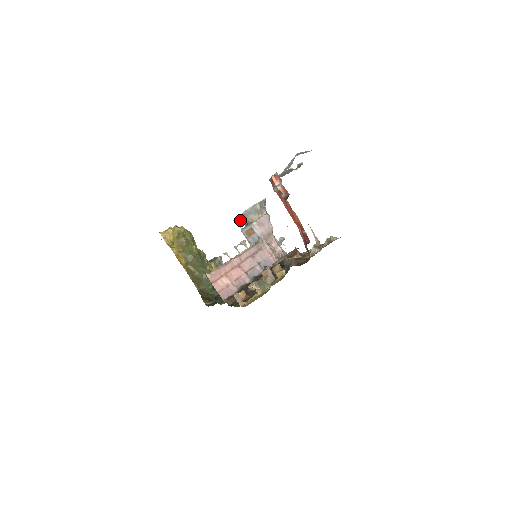
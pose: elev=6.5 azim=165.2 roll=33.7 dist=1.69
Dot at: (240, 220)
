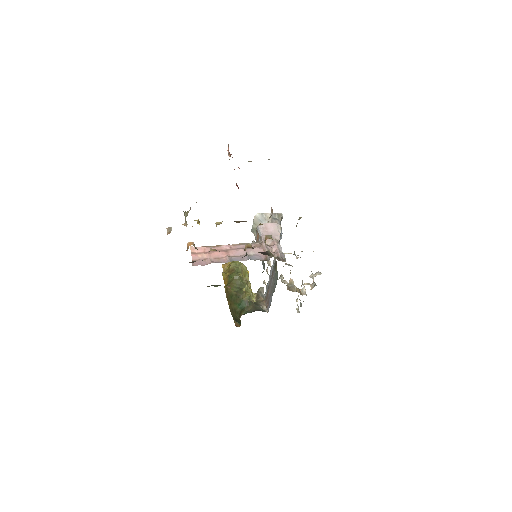
Dot at: (255, 230)
